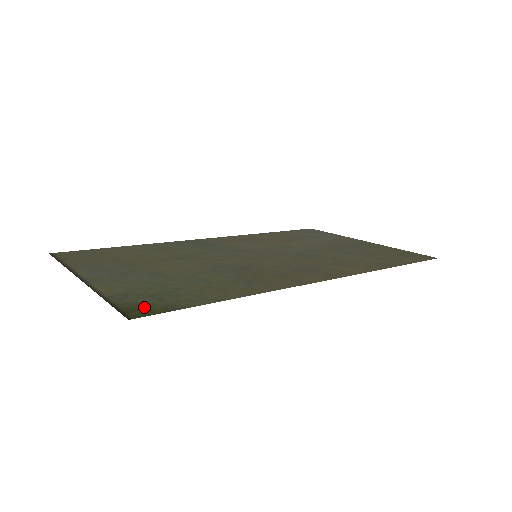
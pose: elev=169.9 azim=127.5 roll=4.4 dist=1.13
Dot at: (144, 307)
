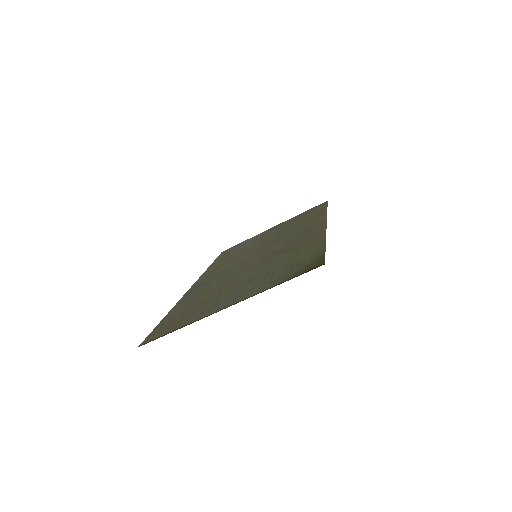
Dot at: (309, 266)
